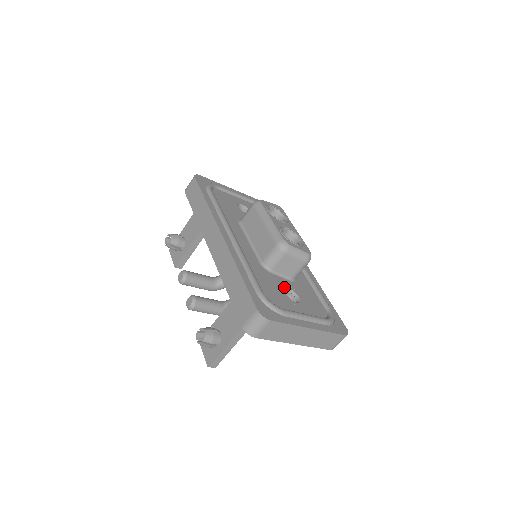
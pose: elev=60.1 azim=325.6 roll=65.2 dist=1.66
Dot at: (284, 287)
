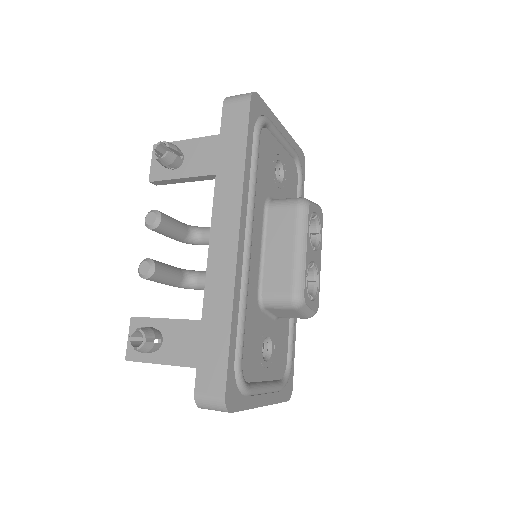
Dot at: (265, 335)
